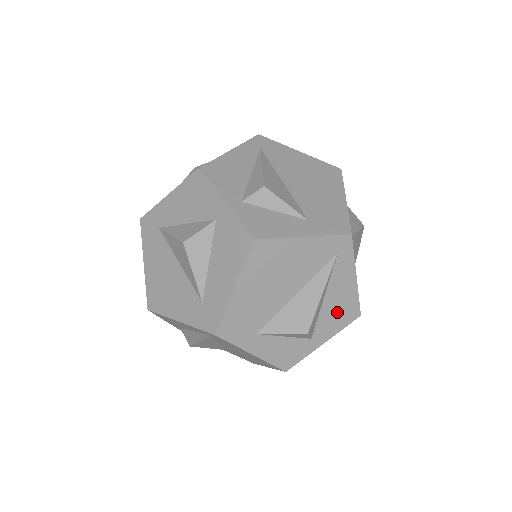
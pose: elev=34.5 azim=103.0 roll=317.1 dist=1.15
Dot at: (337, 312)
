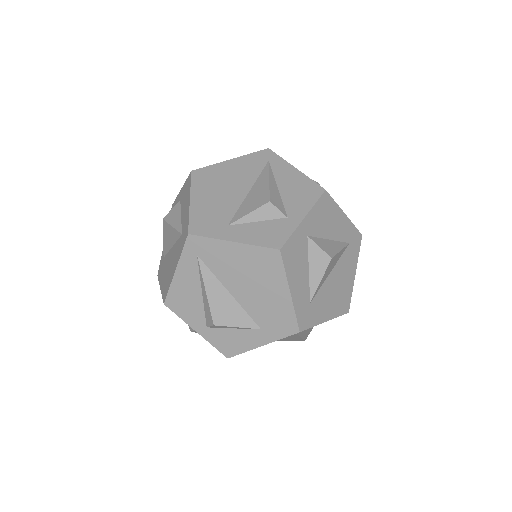
Dot at: occluded
